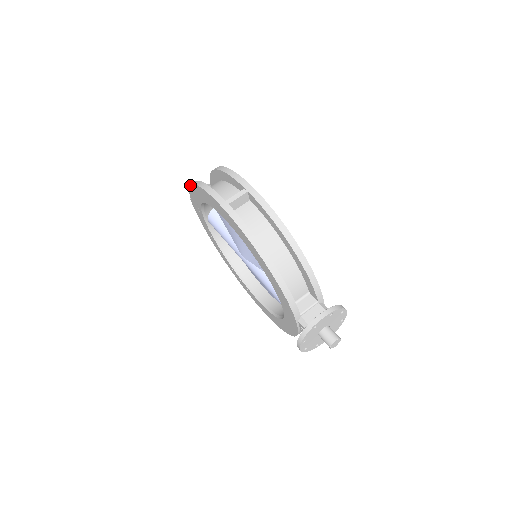
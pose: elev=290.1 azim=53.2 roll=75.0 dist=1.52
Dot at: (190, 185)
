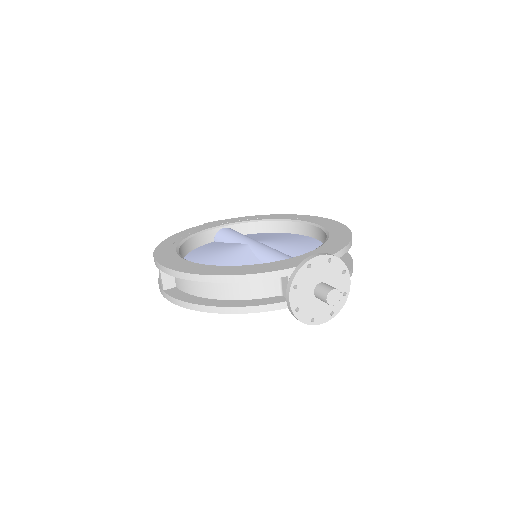
Dot at: occluded
